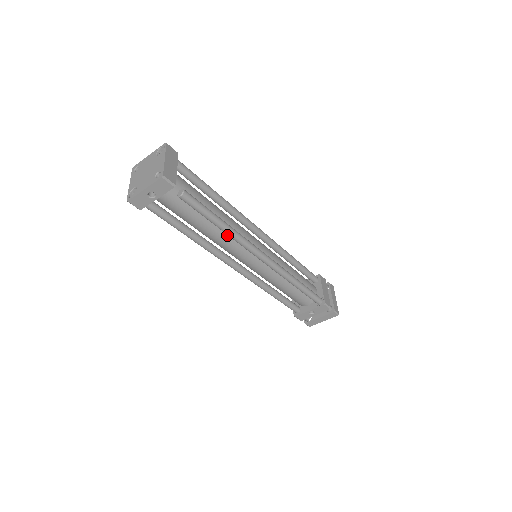
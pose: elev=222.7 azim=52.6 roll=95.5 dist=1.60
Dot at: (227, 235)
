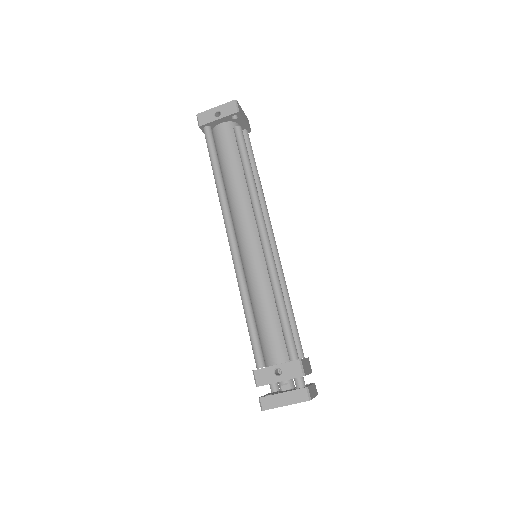
Dot at: (247, 195)
